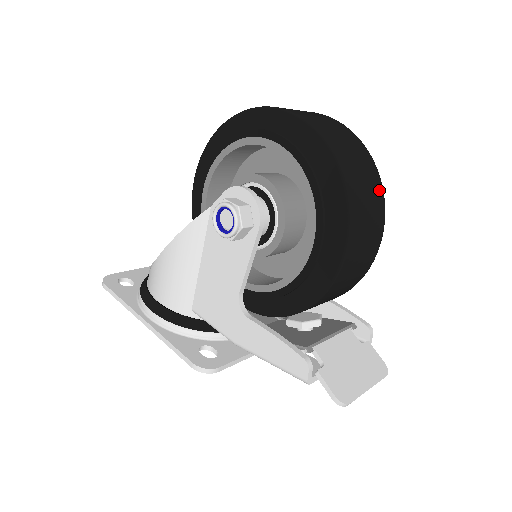
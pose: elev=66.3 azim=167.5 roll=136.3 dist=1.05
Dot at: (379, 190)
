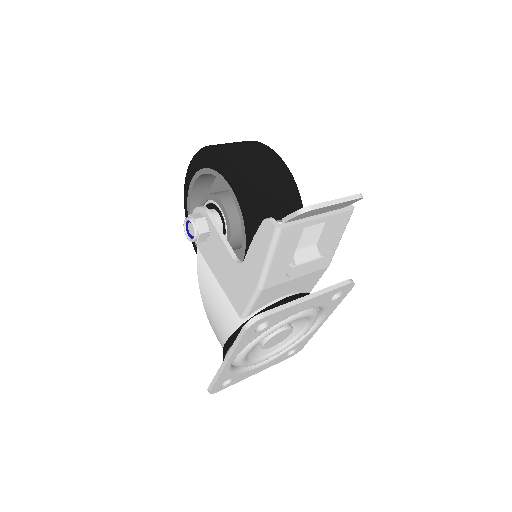
Dot at: (251, 142)
